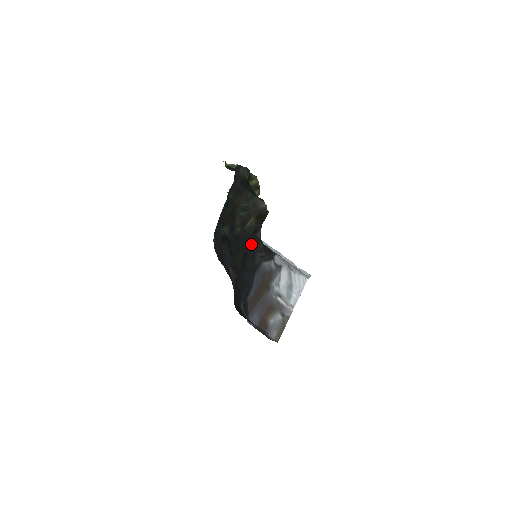
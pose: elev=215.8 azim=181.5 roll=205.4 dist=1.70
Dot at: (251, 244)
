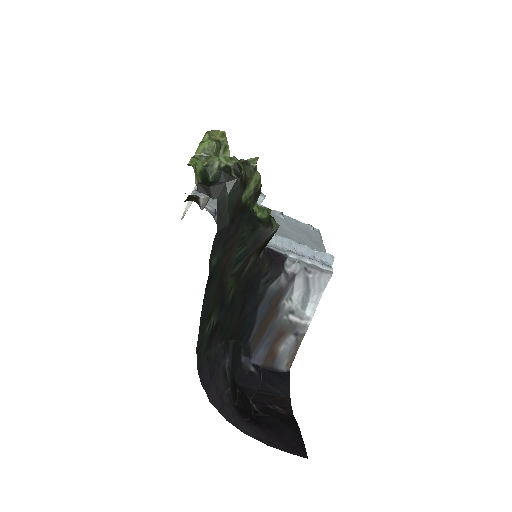
Dot at: (251, 282)
